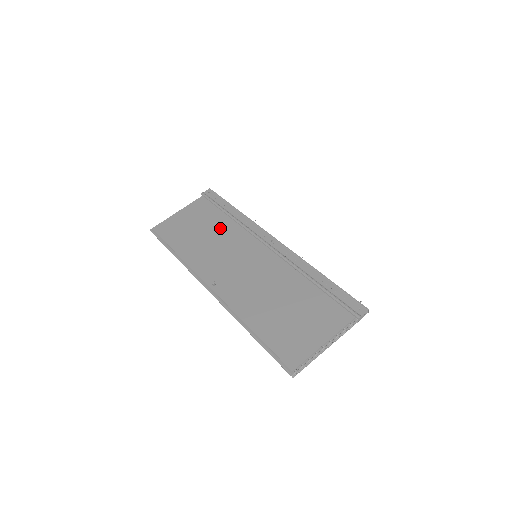
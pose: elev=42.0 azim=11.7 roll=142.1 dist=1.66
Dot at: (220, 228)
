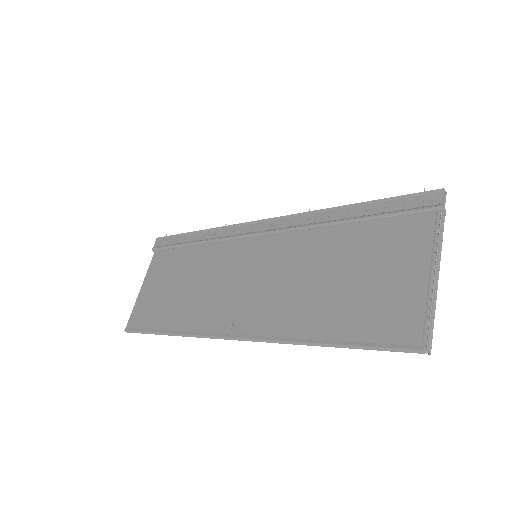
Dot at: (195, 264)
